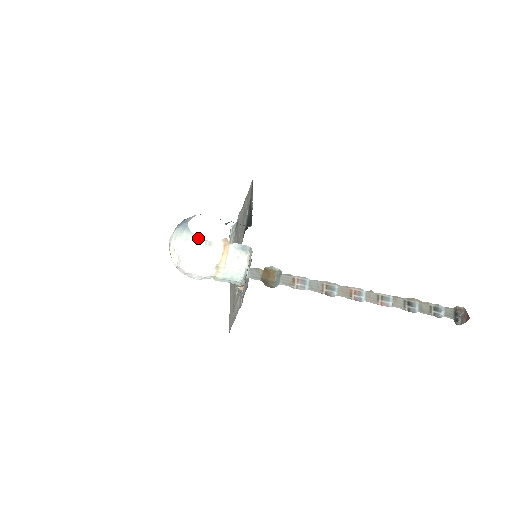
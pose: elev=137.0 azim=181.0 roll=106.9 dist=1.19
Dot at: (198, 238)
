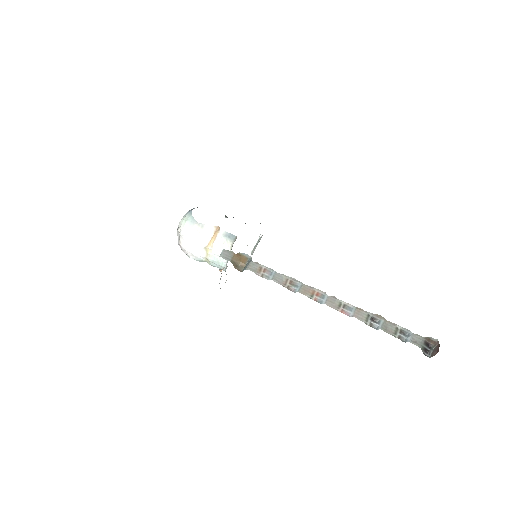
Dot at: (194, 220)
